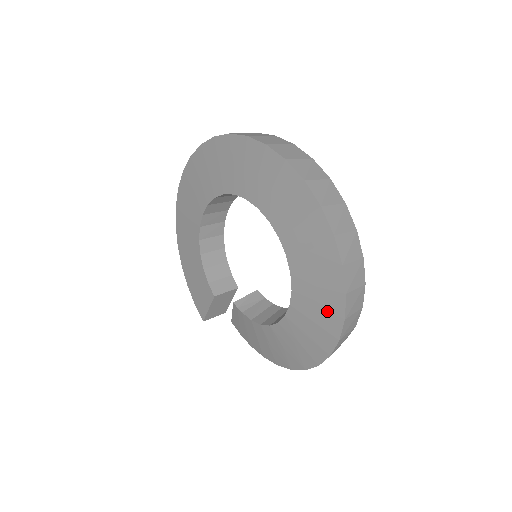
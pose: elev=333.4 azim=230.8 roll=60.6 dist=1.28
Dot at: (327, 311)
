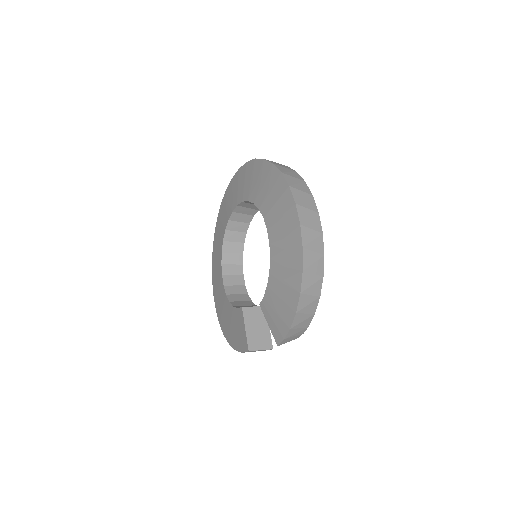
Dot at: (274, 185)
